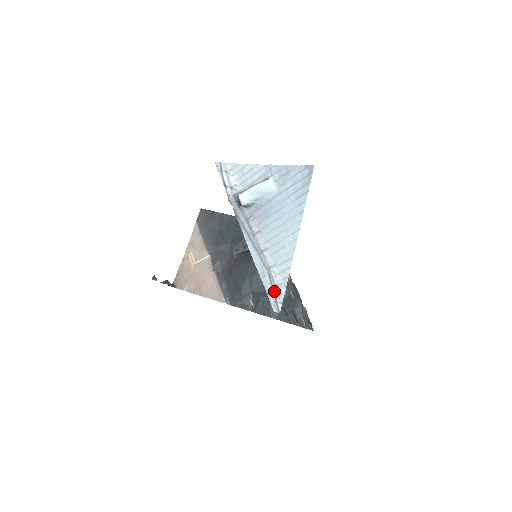
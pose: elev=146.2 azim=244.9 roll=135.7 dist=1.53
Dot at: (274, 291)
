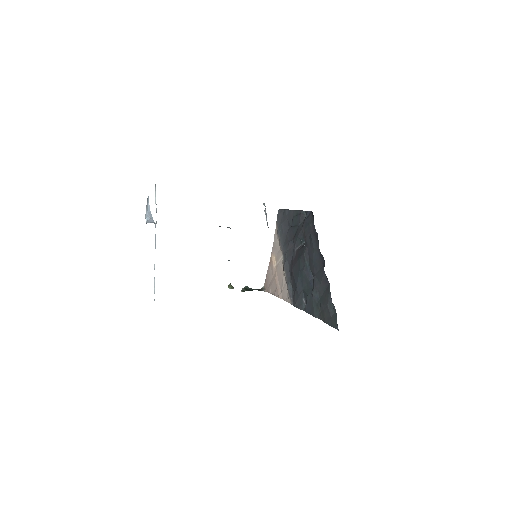
Dot at: occluded
